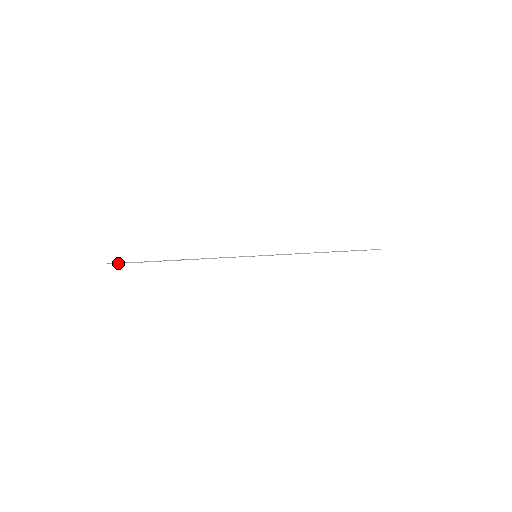
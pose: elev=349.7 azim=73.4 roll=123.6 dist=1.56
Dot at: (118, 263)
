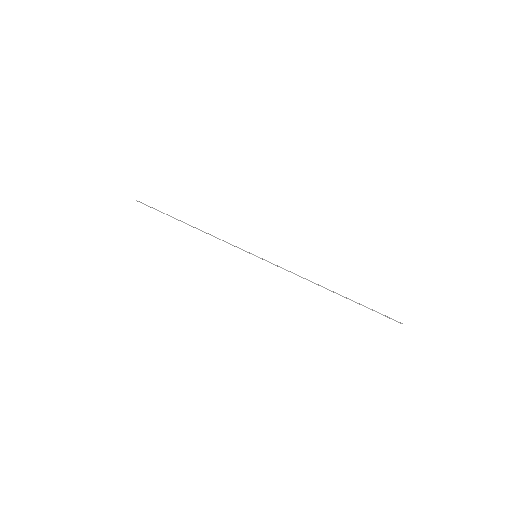
Dot at: (144, 204)
